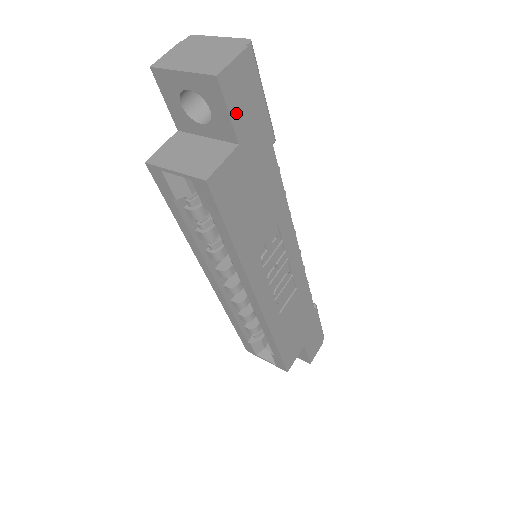
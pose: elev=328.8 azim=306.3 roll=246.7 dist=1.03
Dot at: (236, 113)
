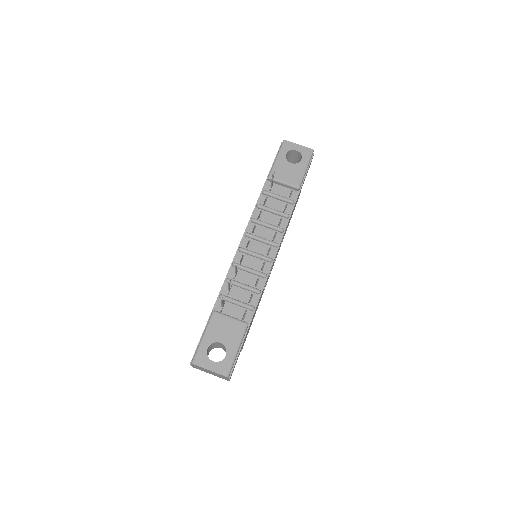
Dot at: occluded
